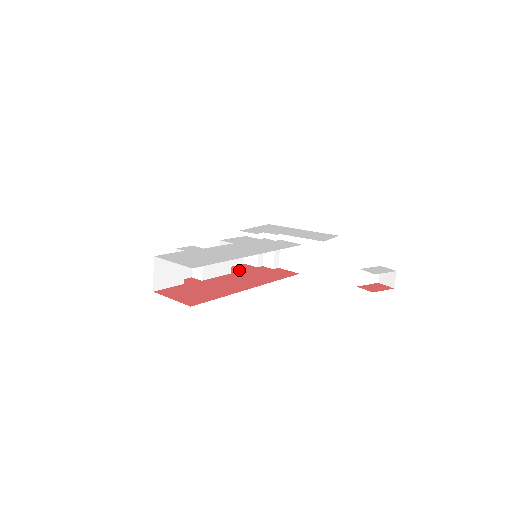
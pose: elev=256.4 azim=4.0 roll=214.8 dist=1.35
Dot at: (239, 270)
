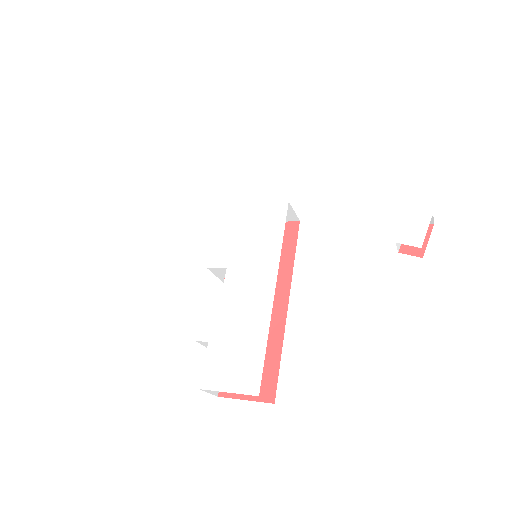
Dot at: occluded
